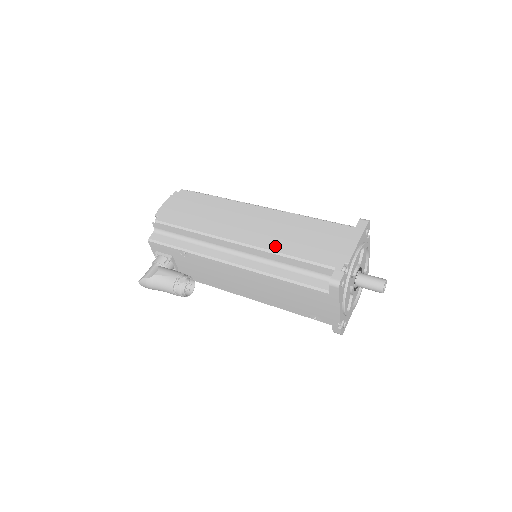
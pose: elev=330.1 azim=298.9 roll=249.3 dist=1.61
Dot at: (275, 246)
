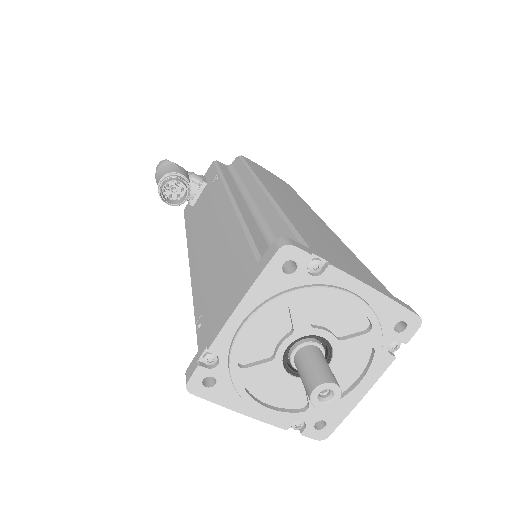
Dot at: (288, 210)
